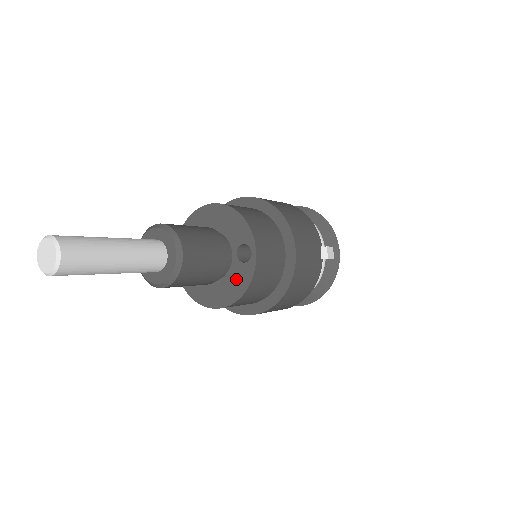
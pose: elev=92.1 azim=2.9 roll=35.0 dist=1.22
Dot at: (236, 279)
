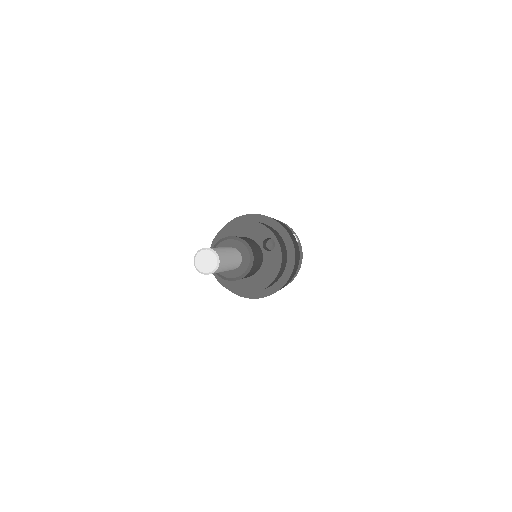
Dot at: (270, 263)
